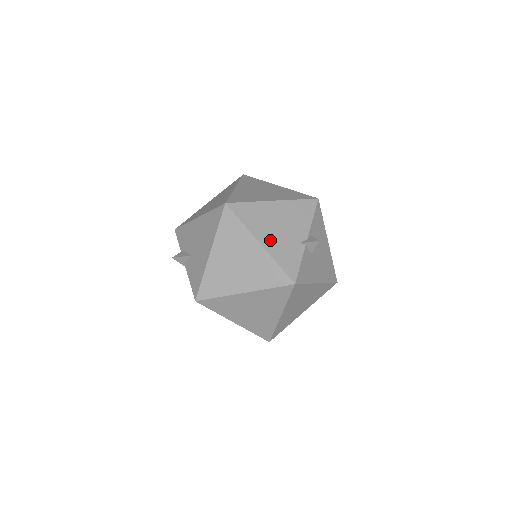
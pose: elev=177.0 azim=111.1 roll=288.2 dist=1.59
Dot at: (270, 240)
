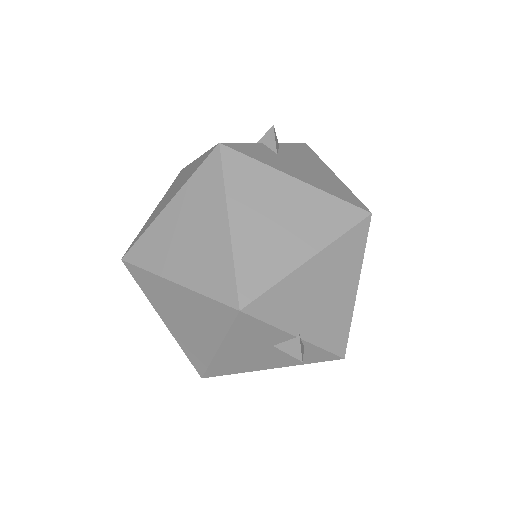
Dot at: occluded
